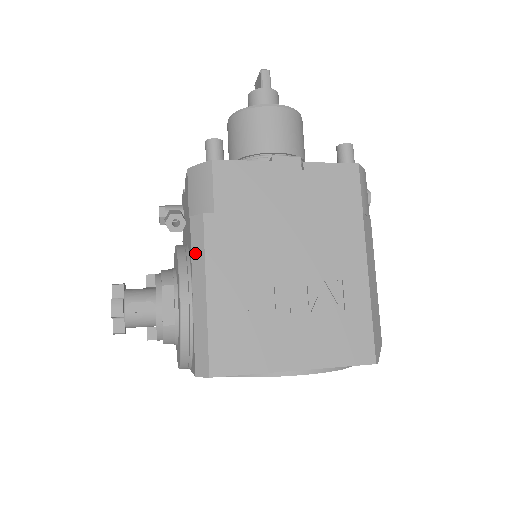
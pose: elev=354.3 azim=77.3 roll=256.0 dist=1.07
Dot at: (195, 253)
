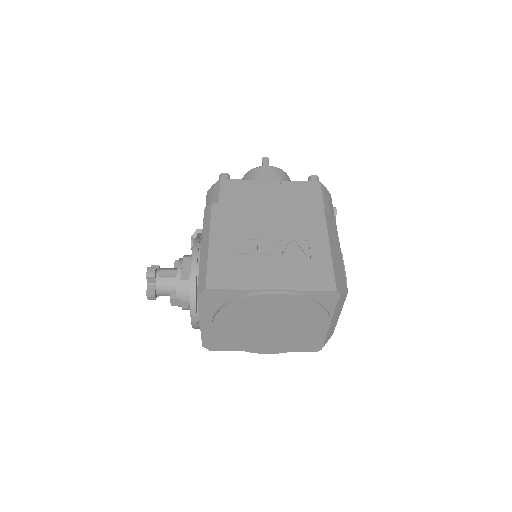
Dot at: (205, 226)
